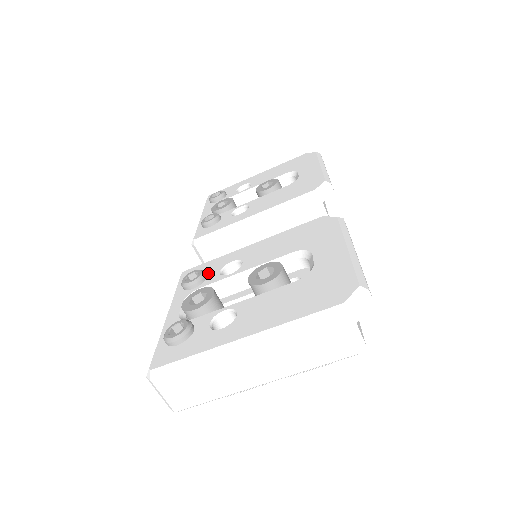
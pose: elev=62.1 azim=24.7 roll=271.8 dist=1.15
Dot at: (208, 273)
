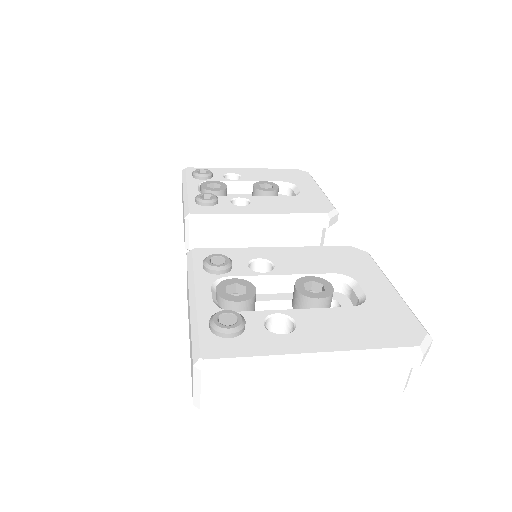
Dot at: (232, 262)
